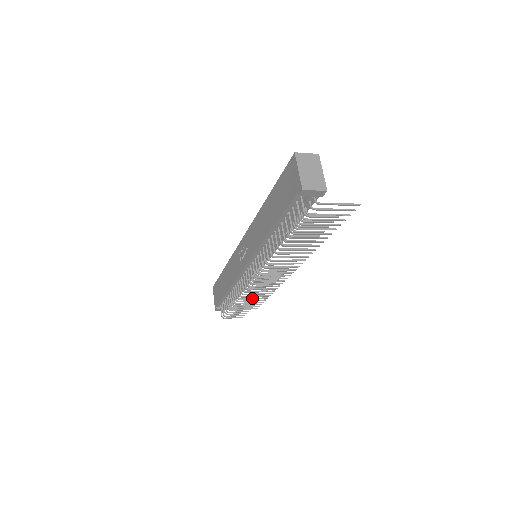
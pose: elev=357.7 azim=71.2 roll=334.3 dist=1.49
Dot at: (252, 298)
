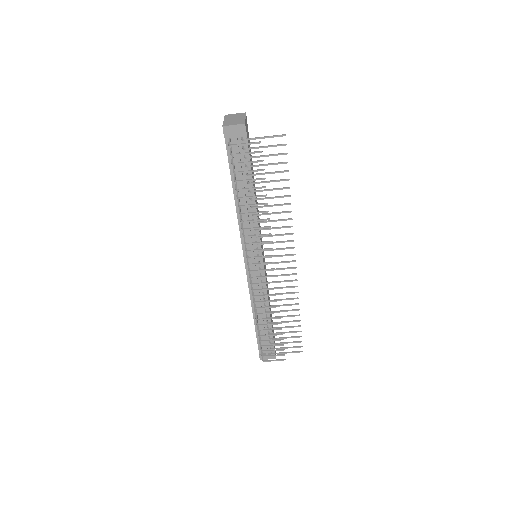
Dot at: (270, 312)
